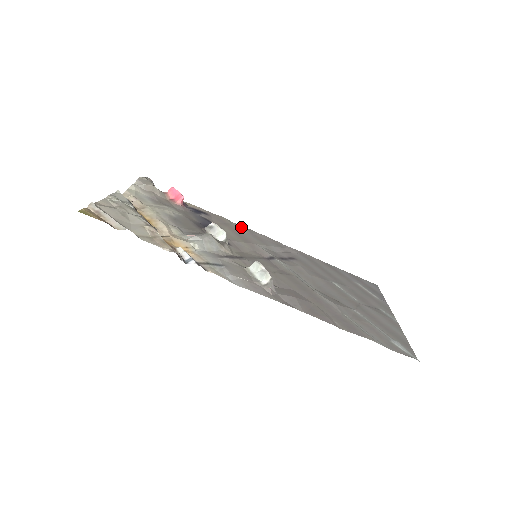
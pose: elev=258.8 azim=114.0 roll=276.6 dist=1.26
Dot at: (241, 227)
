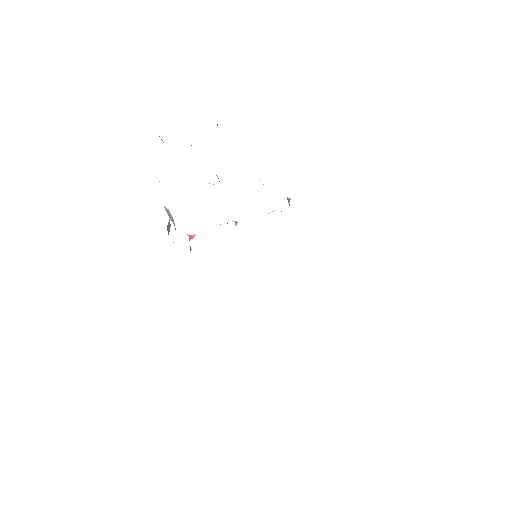
Dot at: occluded
